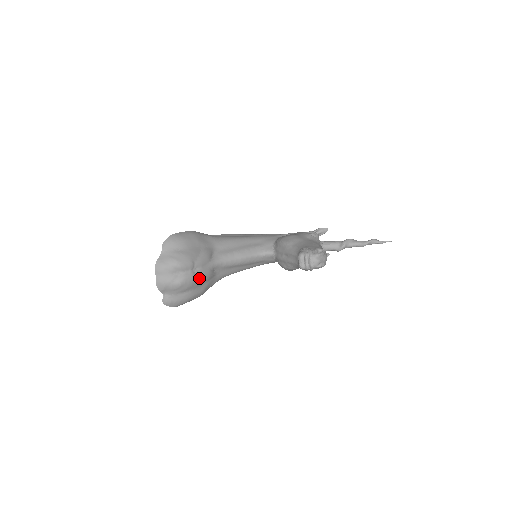
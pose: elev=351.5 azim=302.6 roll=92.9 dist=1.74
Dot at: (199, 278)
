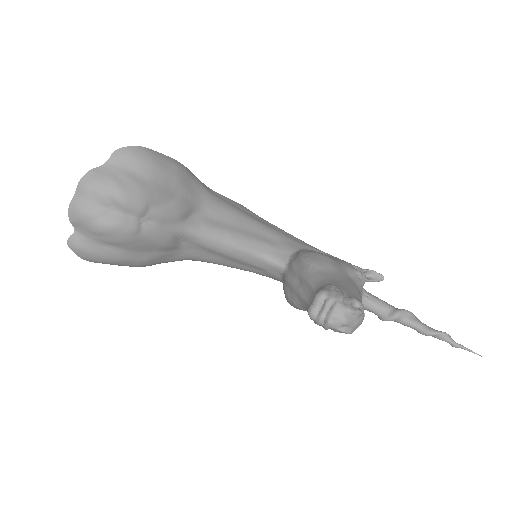
Dot at: (145, 237)
